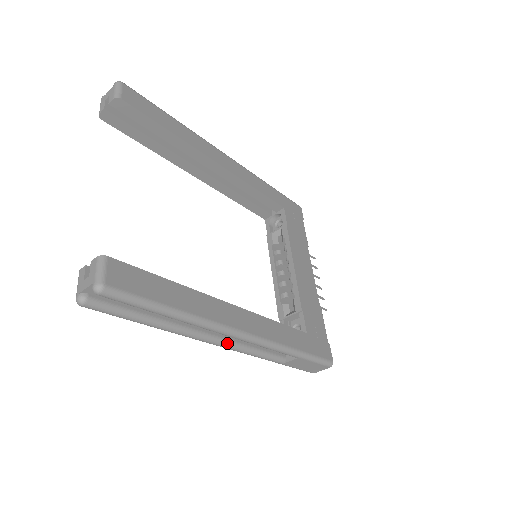
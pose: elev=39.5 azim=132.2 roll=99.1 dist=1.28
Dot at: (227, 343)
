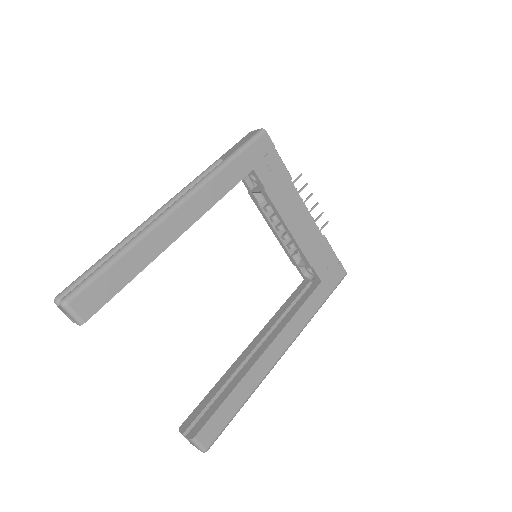
Dot at: occluded
